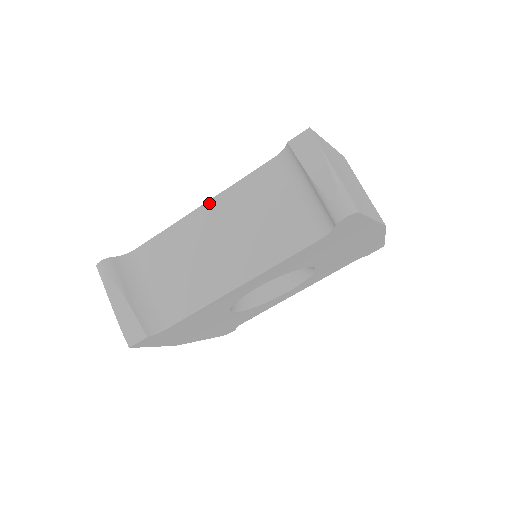
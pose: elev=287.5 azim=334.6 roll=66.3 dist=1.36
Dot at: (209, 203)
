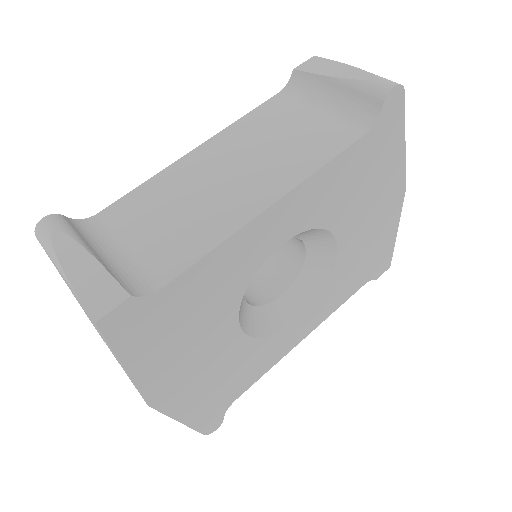
Dot at: (205, 144)
